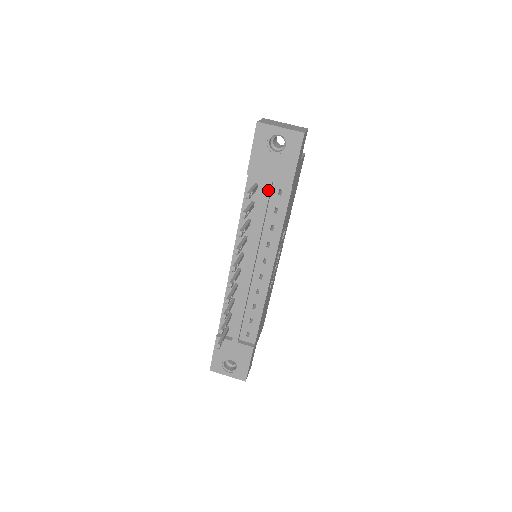
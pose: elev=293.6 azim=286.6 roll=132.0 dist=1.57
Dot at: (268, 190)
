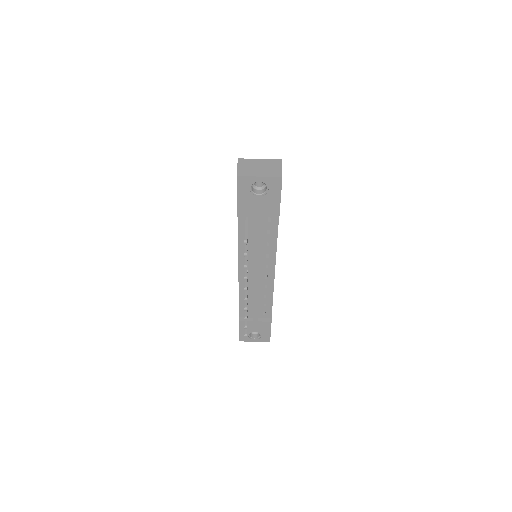
Dot at: (259, 222)
